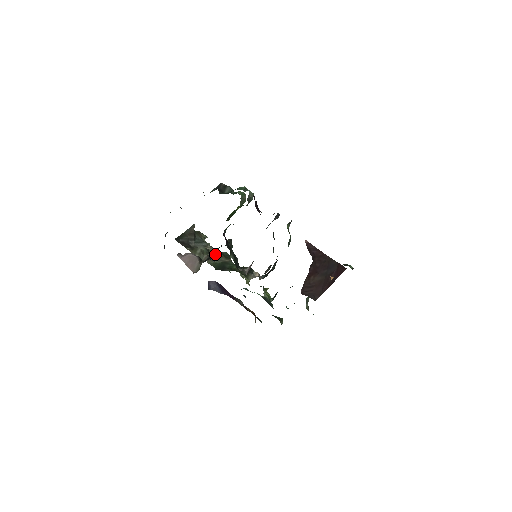
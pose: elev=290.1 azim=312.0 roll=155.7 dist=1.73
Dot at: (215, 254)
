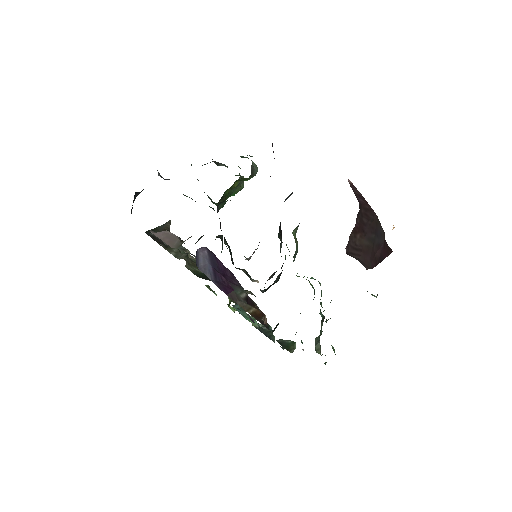
Dot at: occluded
